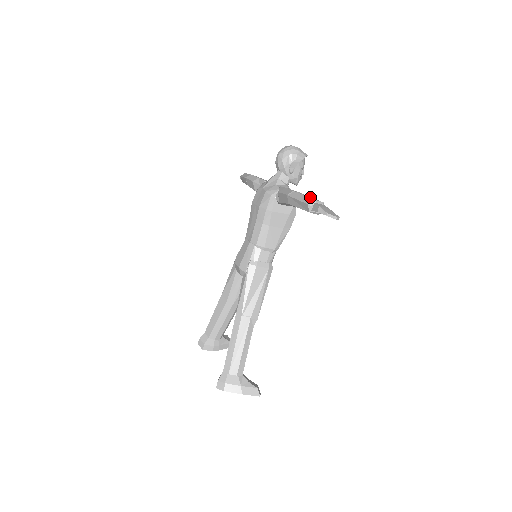
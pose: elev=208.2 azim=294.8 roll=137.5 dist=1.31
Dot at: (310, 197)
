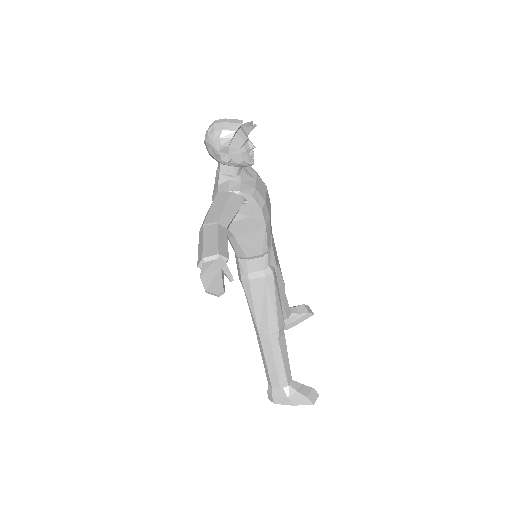
Dot at: (210, 242)
